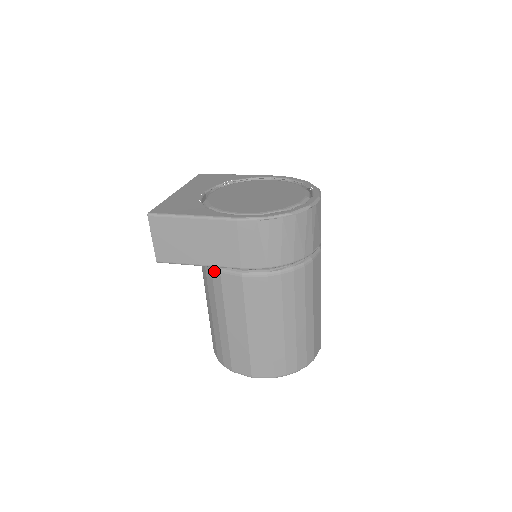
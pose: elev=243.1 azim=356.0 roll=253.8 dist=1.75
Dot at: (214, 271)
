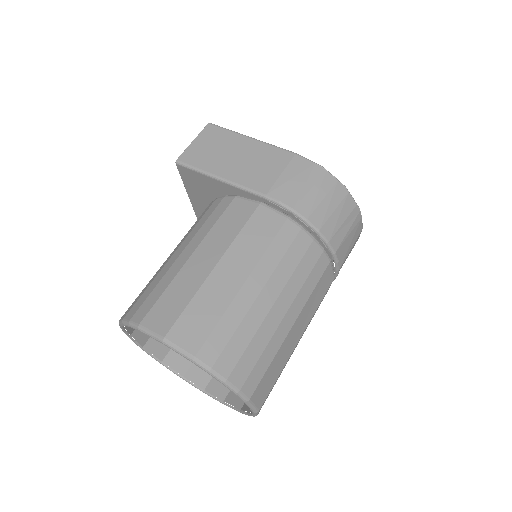
Dot at: (227, 198)
